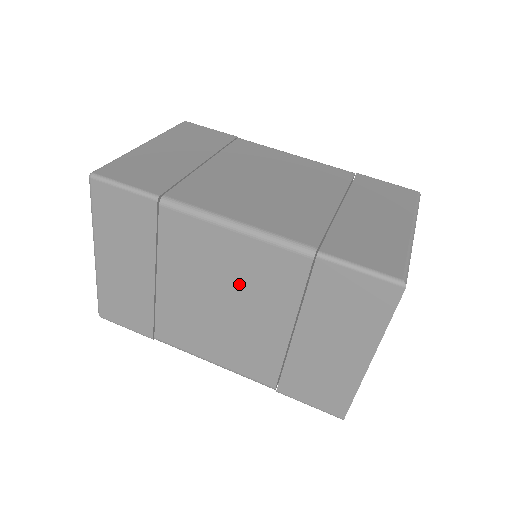
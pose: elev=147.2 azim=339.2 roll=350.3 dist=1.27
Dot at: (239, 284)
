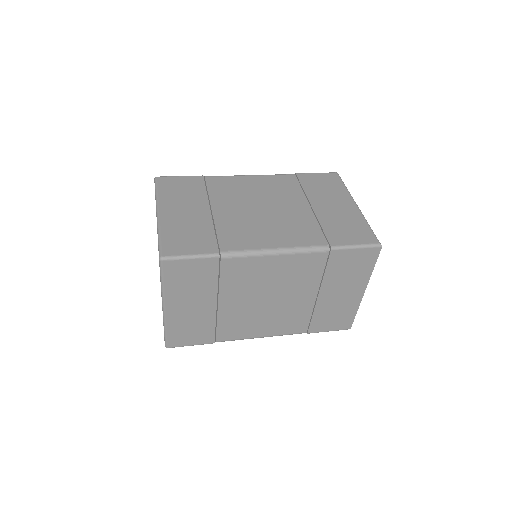
Dot at: (281, 284)
